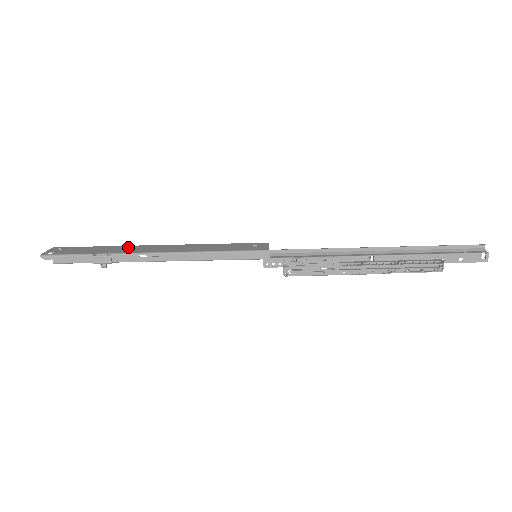
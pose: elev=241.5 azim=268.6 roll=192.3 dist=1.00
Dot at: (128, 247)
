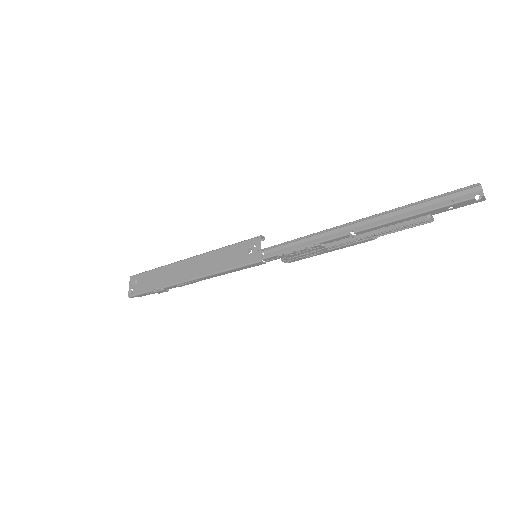
Dot at: (169, 270)
